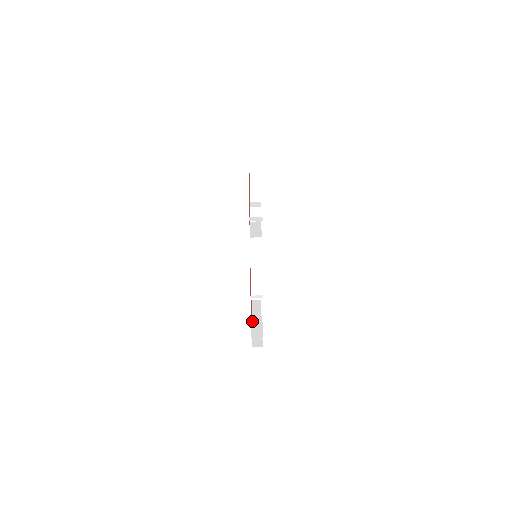
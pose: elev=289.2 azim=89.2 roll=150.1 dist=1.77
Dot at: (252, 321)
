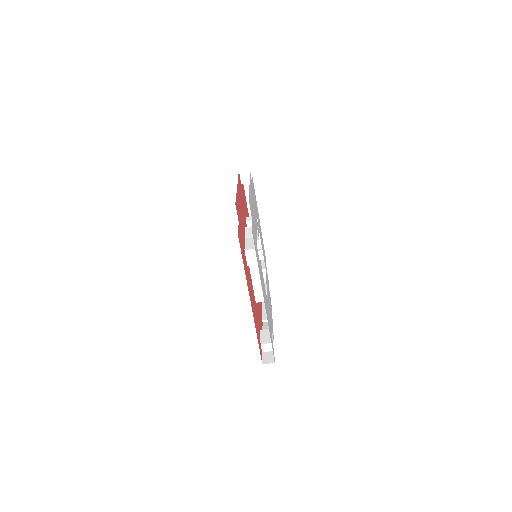
Dot at: occluded
